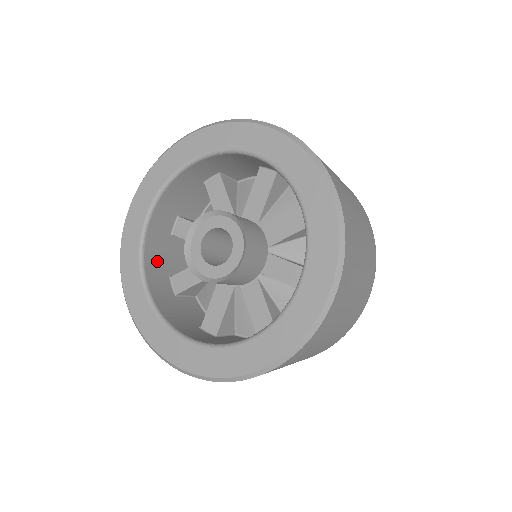
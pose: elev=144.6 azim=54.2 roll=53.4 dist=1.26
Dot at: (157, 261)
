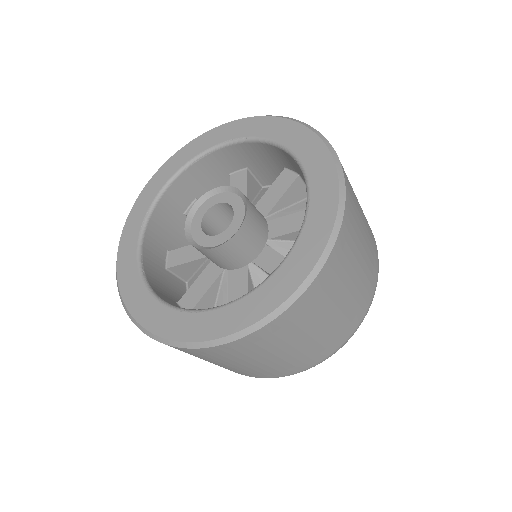
Dot at: (198, 180)
